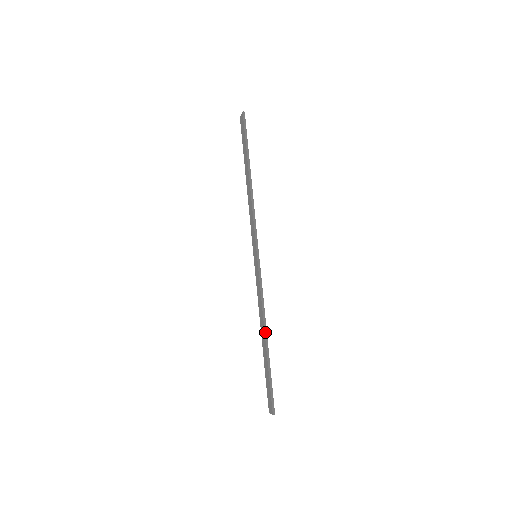
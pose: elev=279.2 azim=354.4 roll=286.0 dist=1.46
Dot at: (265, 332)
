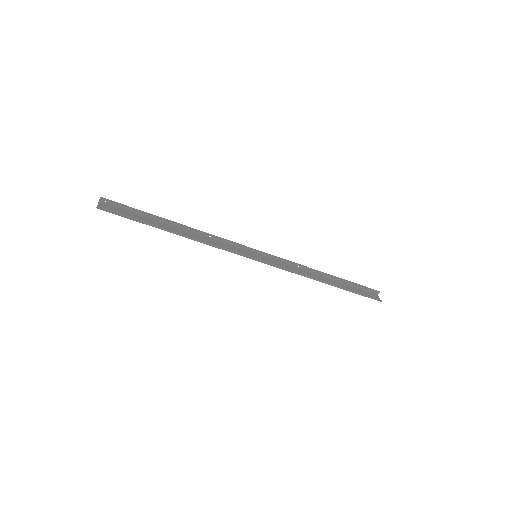
Dot at: (322, 282)
